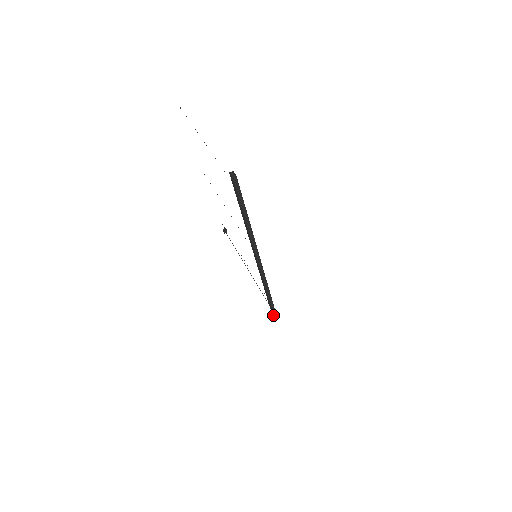
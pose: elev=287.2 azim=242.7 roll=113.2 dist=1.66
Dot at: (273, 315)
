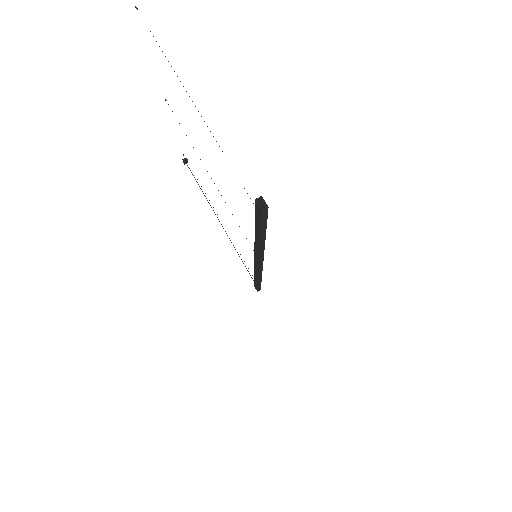
Dot at: (257, 291)
